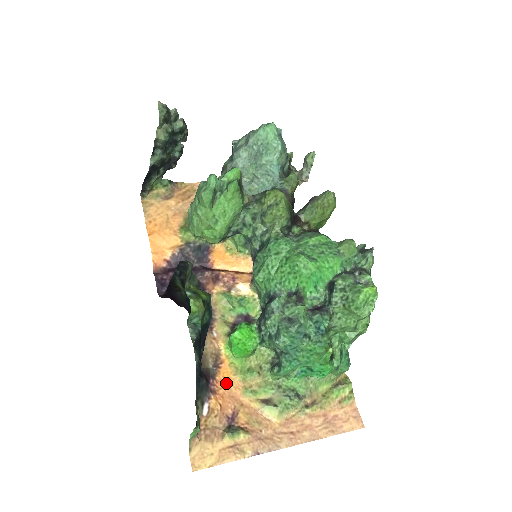
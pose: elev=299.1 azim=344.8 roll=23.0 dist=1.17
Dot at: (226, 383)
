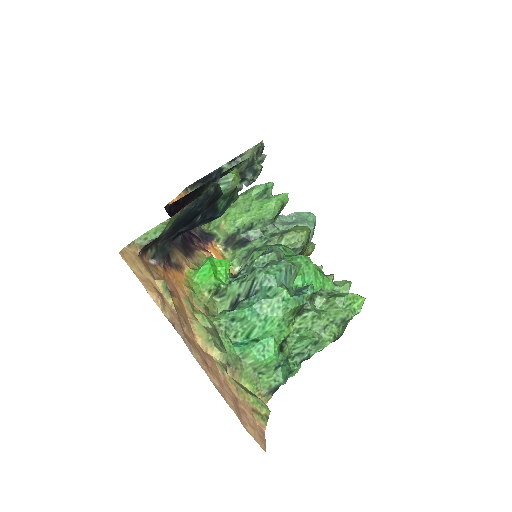
Dot at: (176, 279)
